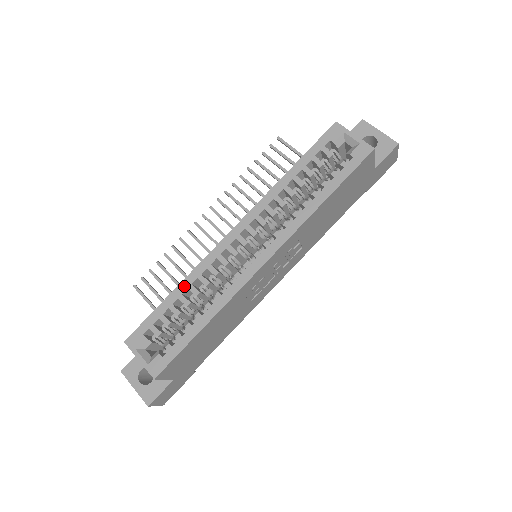
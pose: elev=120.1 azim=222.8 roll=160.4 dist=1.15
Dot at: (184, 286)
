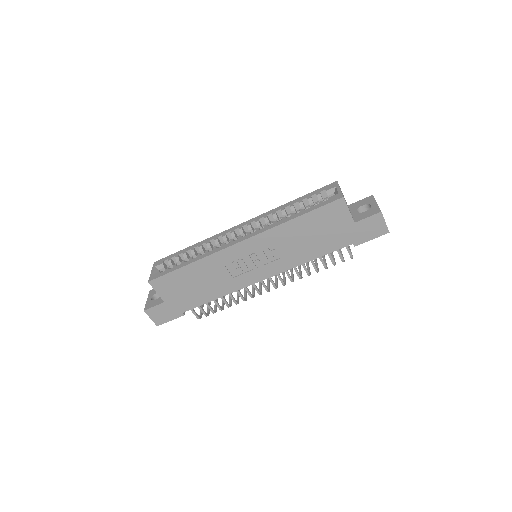
Dot at: (198, 244)
